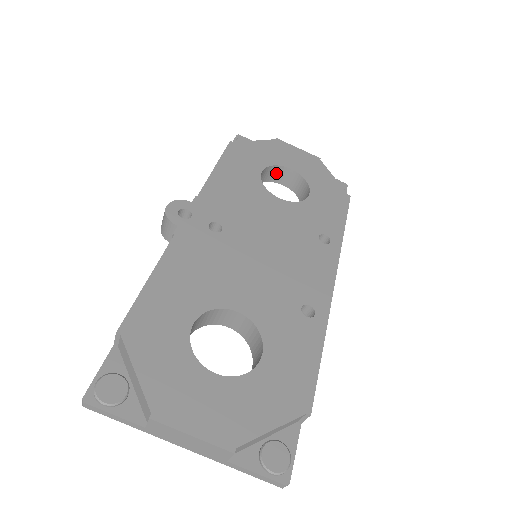
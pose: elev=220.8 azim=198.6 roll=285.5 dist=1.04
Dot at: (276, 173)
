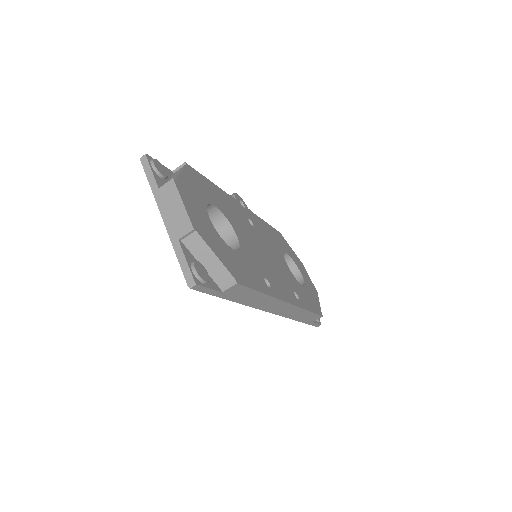
Dot at: (290, 269)
